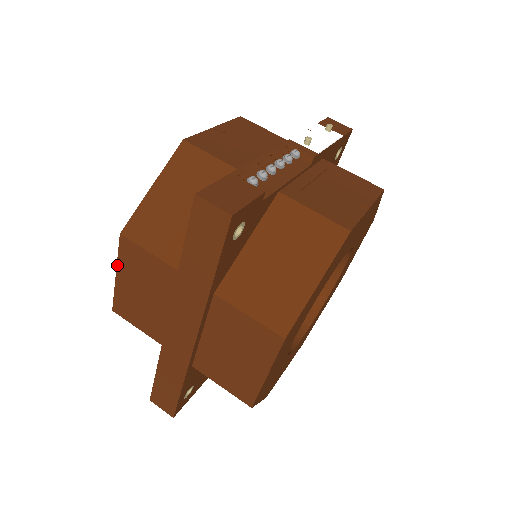
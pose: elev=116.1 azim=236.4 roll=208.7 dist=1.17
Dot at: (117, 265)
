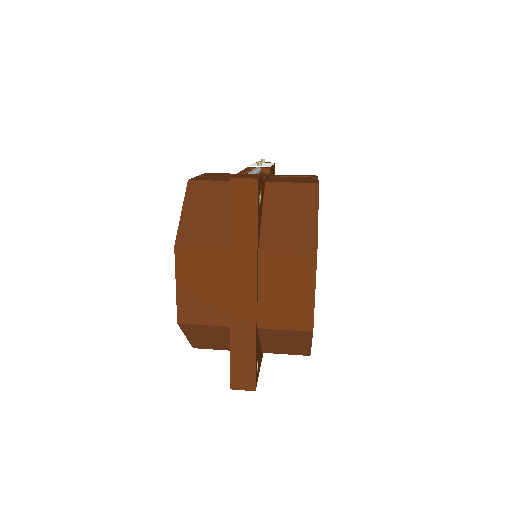
Dot at: (176, 276)
